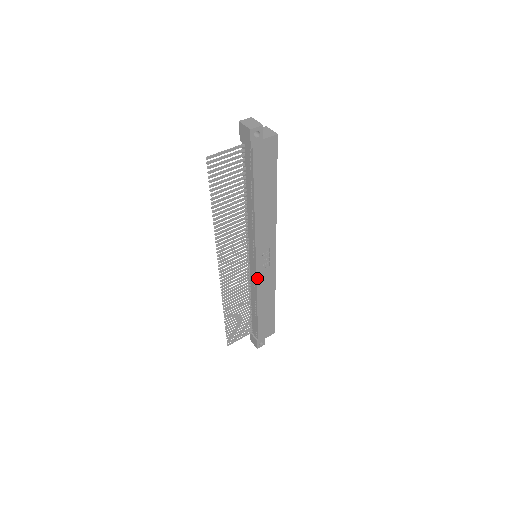
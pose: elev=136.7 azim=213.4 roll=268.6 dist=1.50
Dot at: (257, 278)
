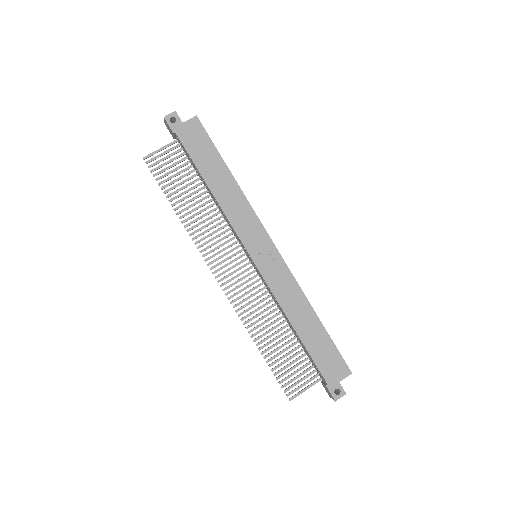
Dot at: (265, 279)
